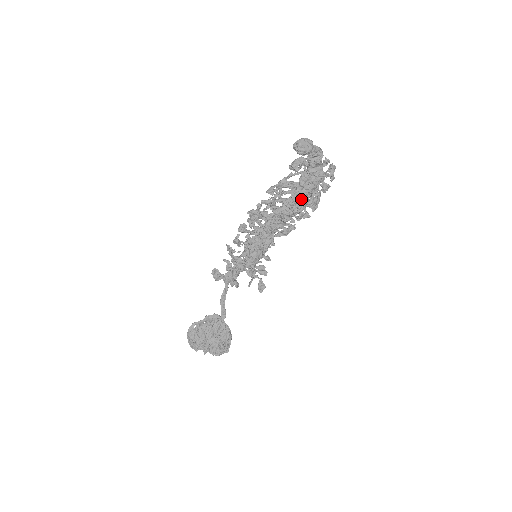
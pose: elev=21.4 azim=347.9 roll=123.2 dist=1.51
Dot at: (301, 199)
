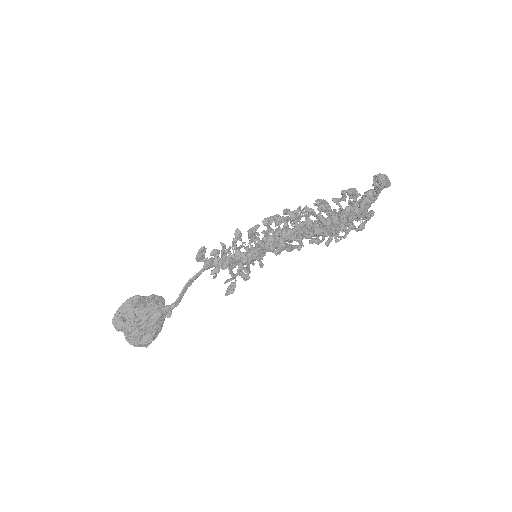
Dot at: (342, 225)
